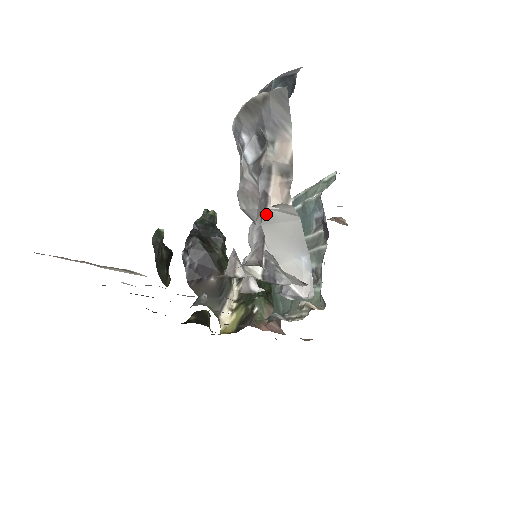
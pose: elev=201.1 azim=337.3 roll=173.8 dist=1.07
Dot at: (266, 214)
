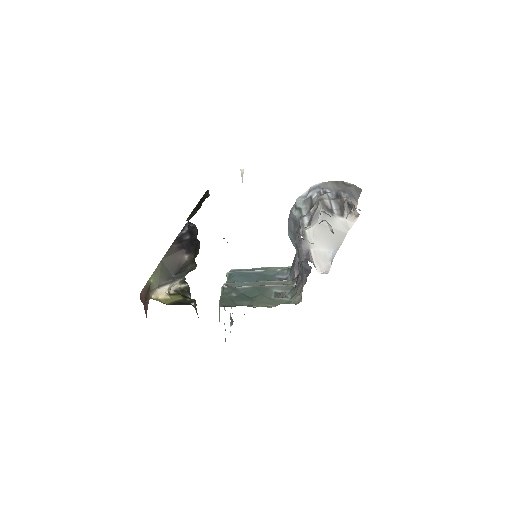
Dot at: (330, 219)
